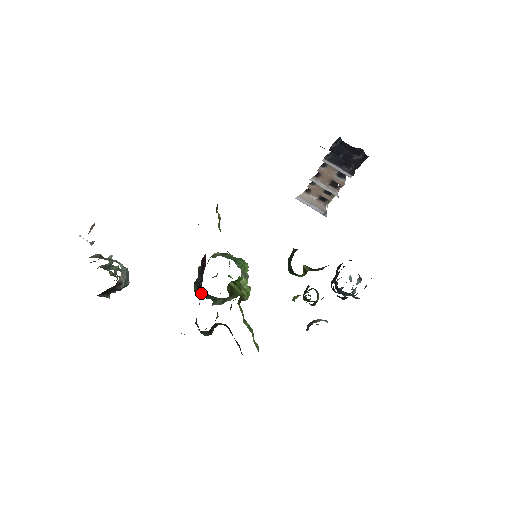
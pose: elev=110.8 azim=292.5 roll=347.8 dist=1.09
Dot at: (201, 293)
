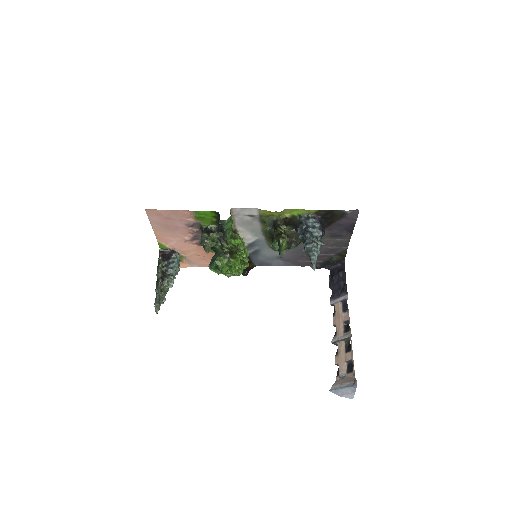
Dot at: (213, 257)
